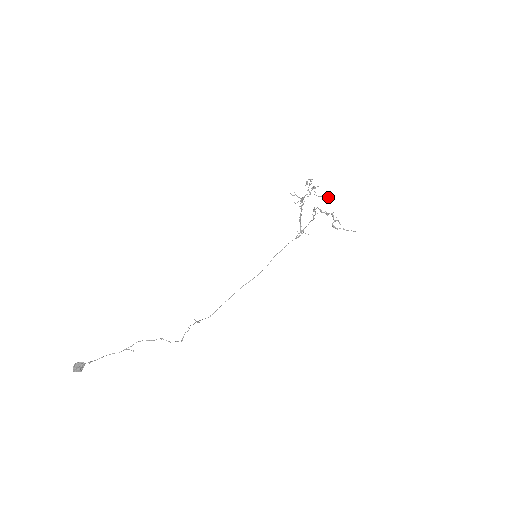
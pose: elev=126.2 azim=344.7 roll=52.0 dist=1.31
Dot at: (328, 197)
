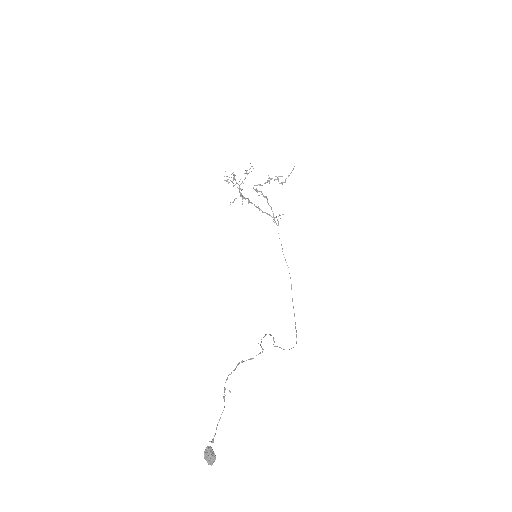
Dot at: occluded
